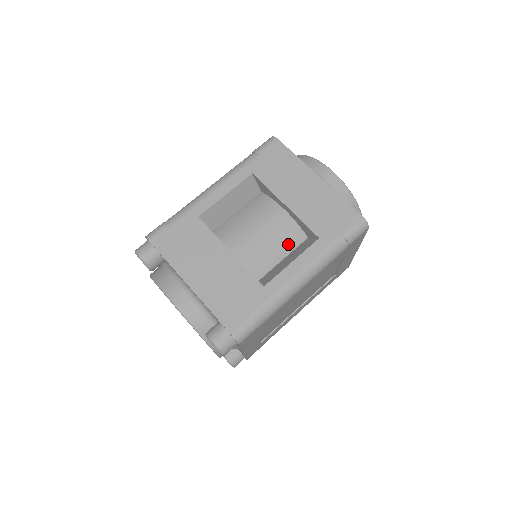
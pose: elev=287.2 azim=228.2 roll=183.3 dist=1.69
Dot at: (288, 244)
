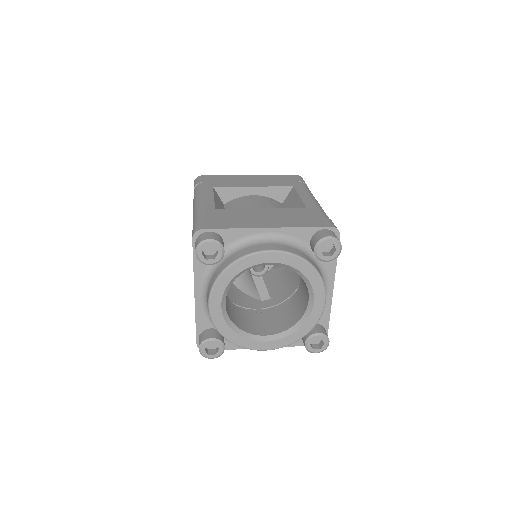
Dot at: (279, 207)
